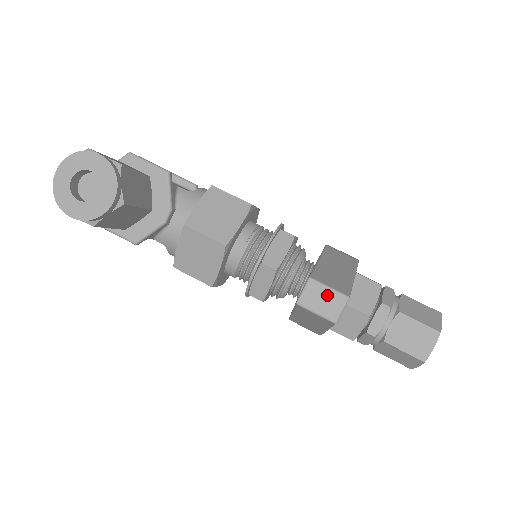
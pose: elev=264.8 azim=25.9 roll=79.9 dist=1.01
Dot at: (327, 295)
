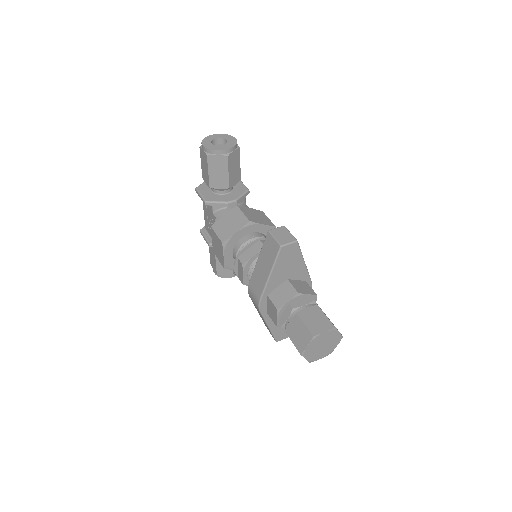
Dot at: (287, 234)
